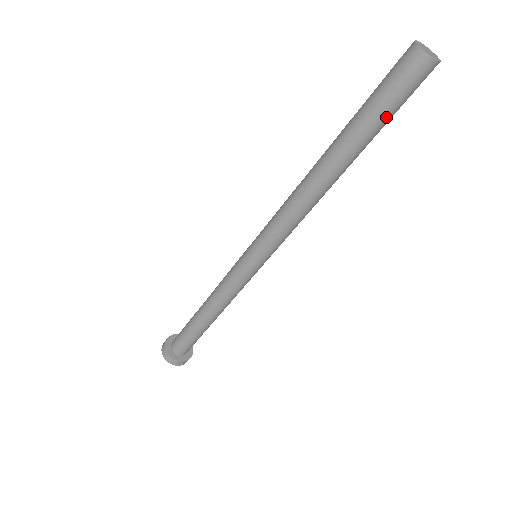
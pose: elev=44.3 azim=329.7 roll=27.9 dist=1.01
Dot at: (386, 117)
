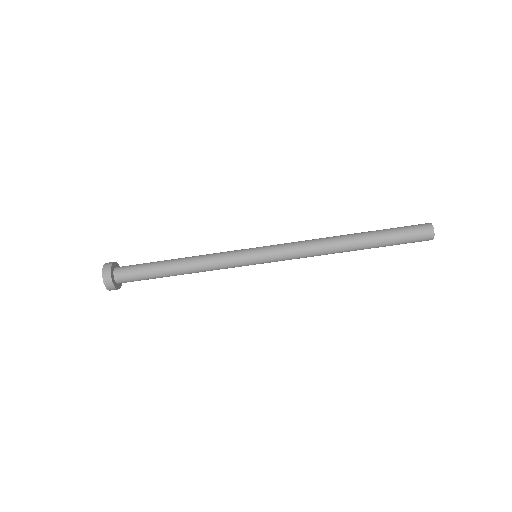
Dot at: occluded
